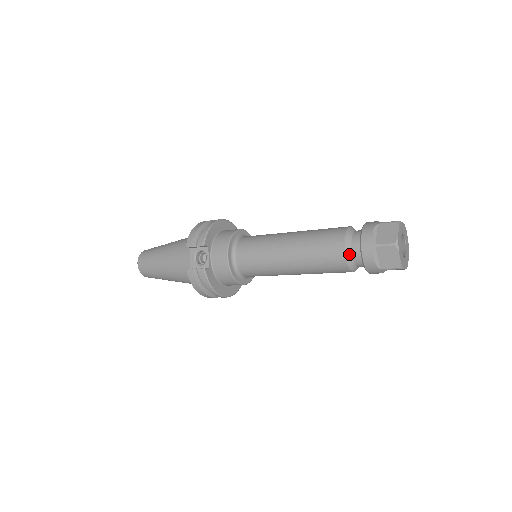
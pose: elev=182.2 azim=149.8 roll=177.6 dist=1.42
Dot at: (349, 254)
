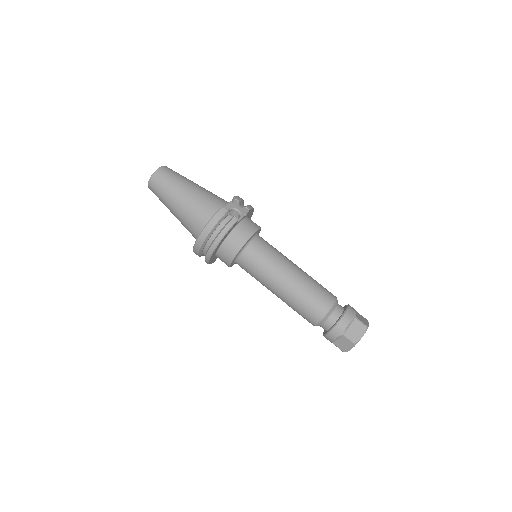
Dot at: (333, 308)
